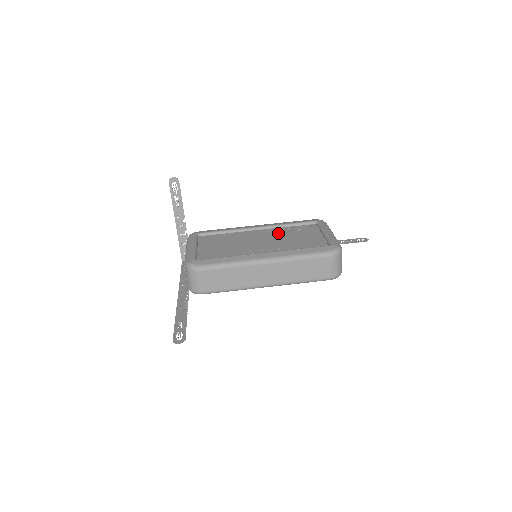
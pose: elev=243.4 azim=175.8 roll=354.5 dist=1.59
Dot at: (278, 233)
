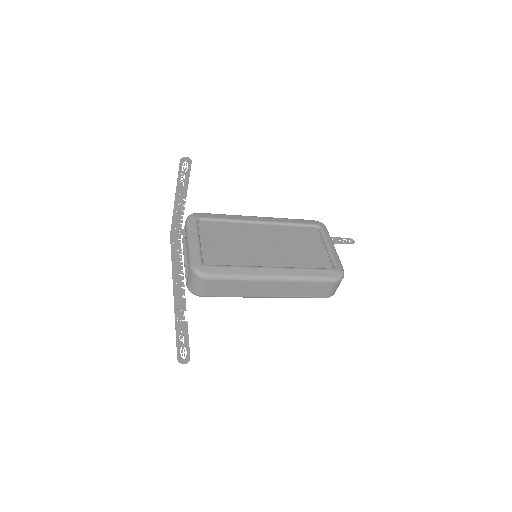
Dot at: (282, 235)
